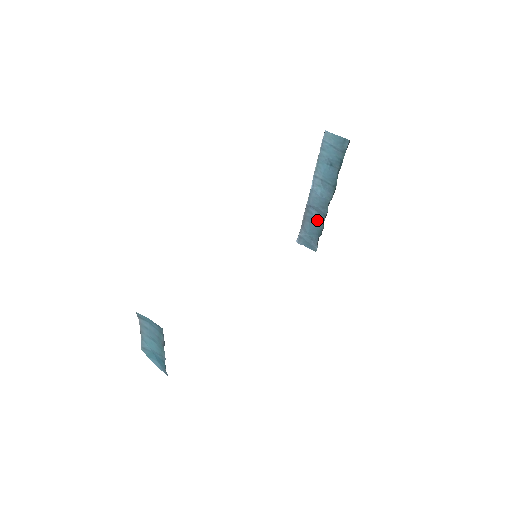
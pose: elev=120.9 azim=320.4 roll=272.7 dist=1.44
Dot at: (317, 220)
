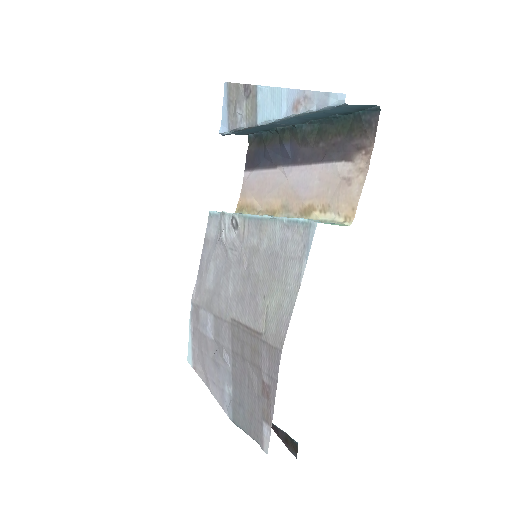
Dot at: (266, 127)
